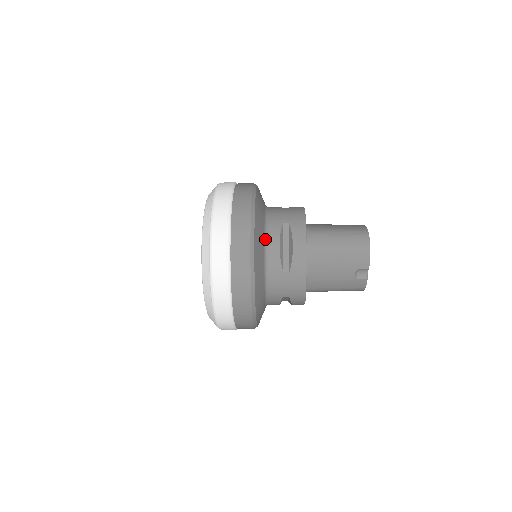
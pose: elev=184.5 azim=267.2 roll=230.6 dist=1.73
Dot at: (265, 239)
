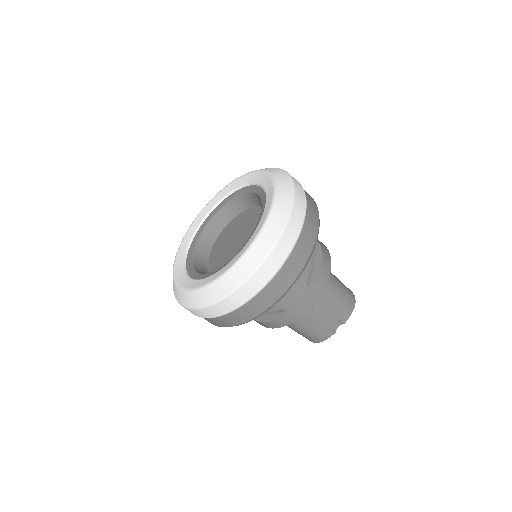
Dot at: occluded
